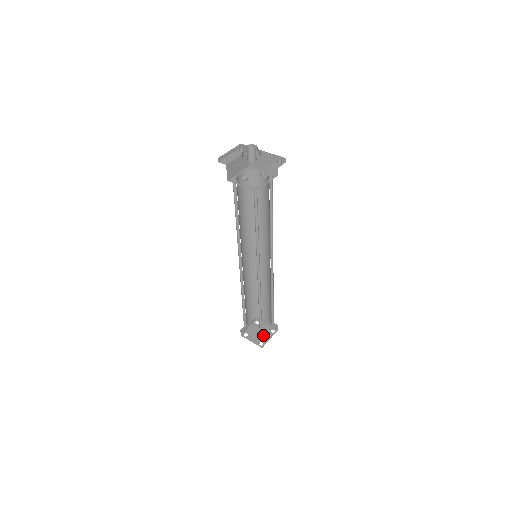
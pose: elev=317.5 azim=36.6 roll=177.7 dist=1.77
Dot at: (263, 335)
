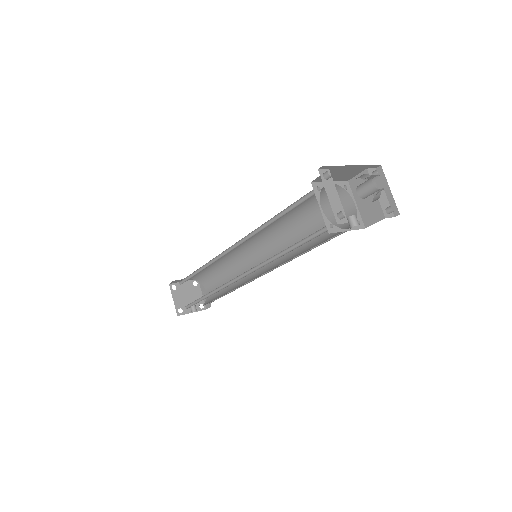
Dot at: (193, 296)
